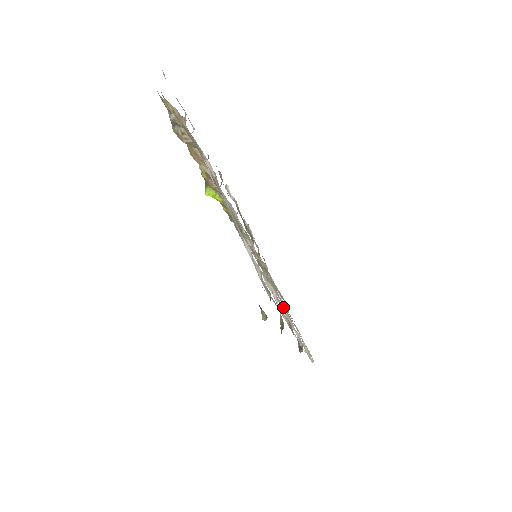
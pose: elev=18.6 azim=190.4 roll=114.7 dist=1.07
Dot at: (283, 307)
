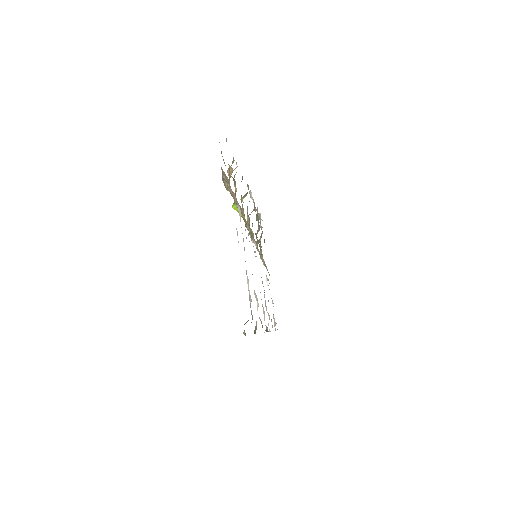
Dot at: occluded
